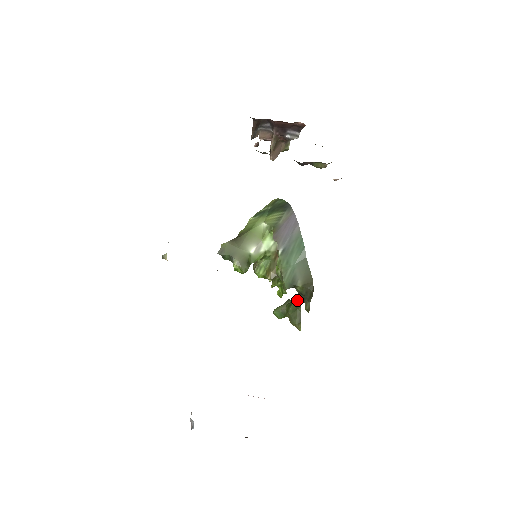
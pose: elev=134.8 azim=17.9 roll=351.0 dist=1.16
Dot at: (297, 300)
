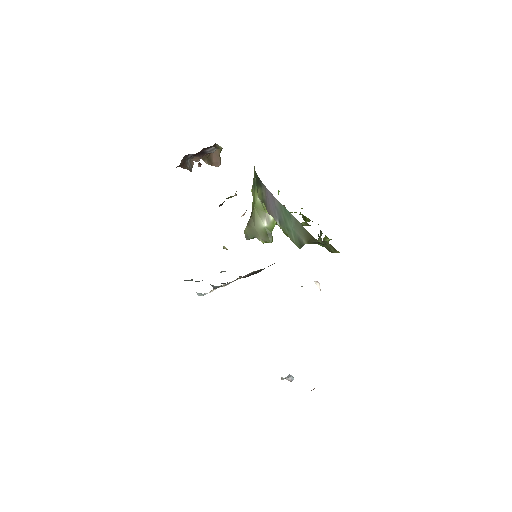
Dot at: occluded
